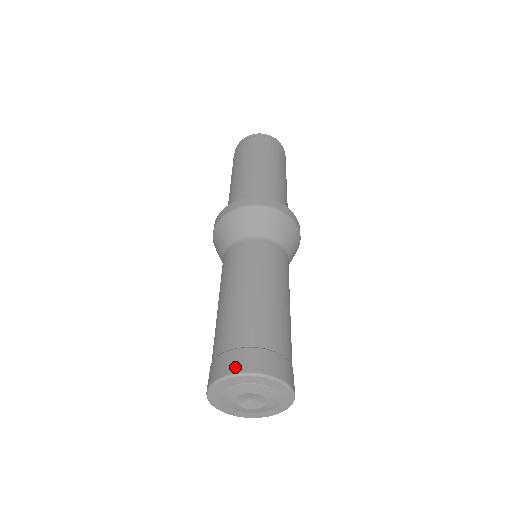
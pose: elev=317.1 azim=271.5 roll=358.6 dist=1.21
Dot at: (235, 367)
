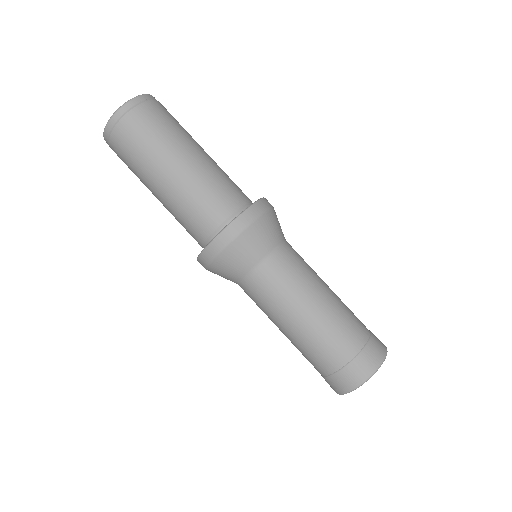
Dot at: (371, 368)
